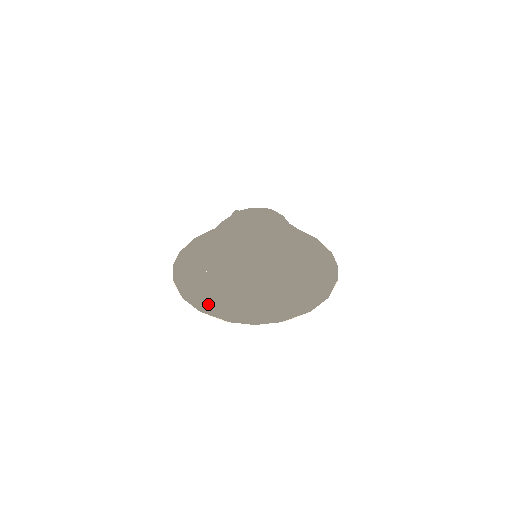
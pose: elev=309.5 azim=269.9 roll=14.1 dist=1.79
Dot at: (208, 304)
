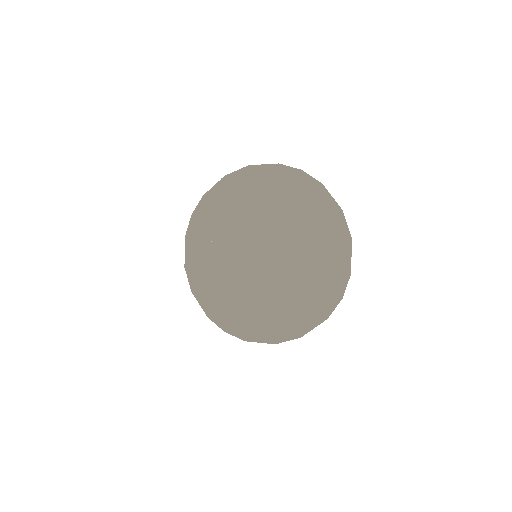
Dot at: (197, 291)
